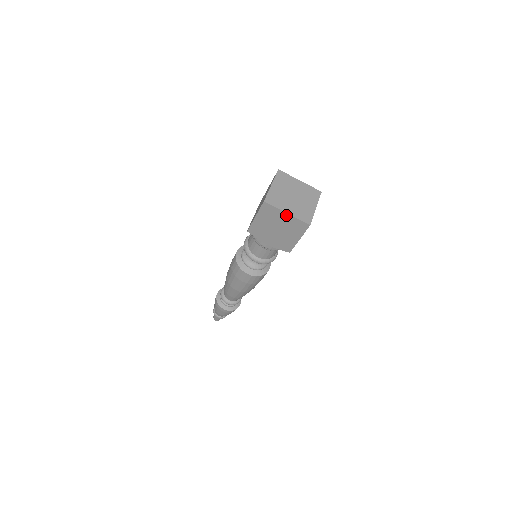
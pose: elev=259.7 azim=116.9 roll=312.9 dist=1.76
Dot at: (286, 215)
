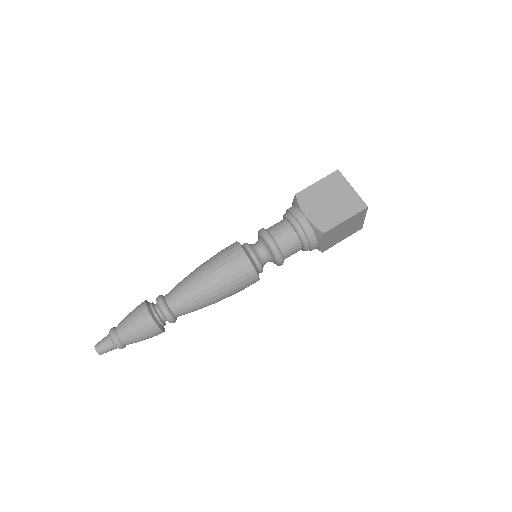
Dot at: (350, 189)
